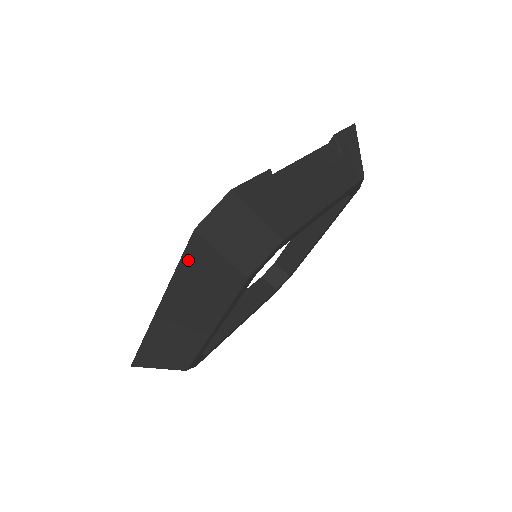
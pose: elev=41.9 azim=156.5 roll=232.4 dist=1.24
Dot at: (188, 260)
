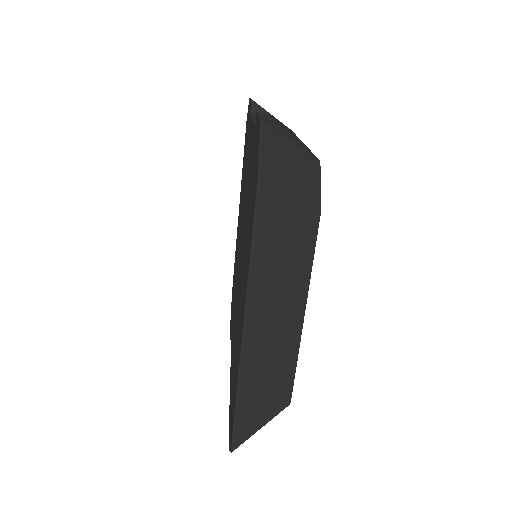
Dot at: (261, 224)
